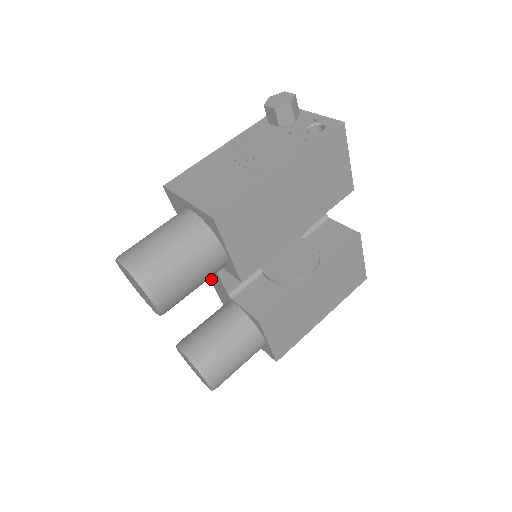
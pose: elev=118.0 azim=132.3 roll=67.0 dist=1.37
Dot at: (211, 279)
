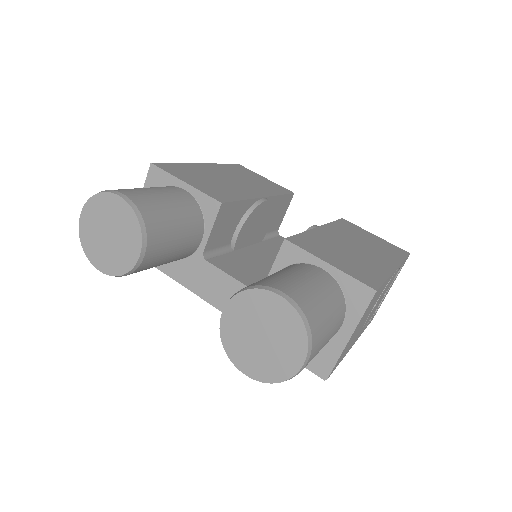
Dot at: occluded
